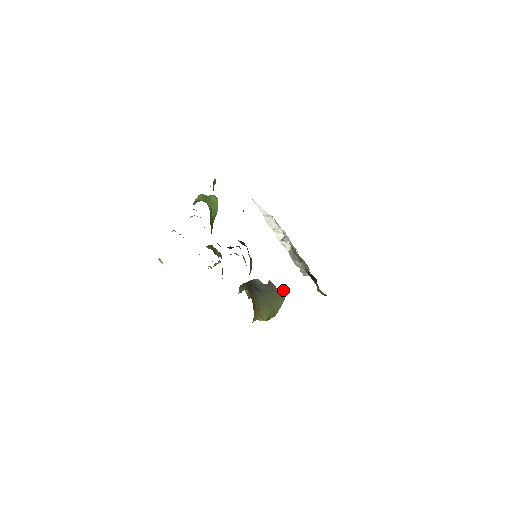
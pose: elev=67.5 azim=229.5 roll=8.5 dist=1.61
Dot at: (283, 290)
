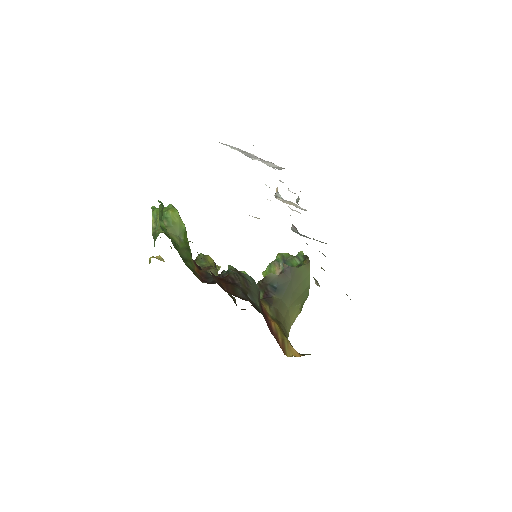
Dot at: (304, 261)
